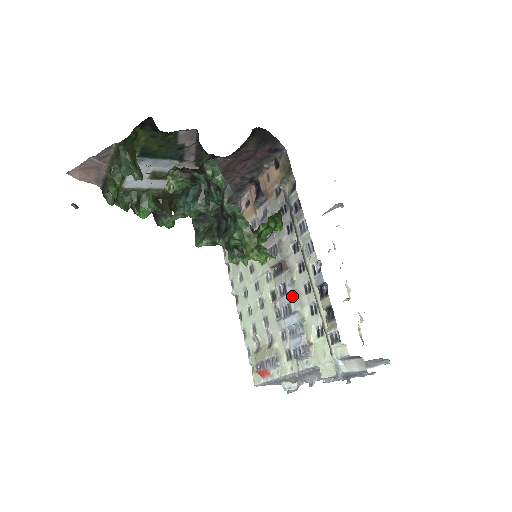
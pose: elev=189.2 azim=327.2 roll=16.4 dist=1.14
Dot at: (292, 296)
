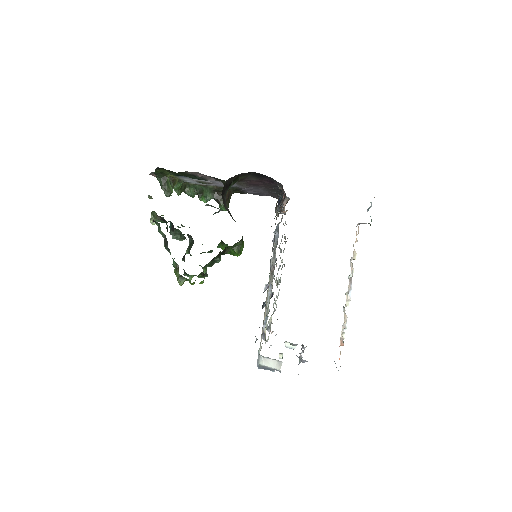
Dot at: (268, 295)
